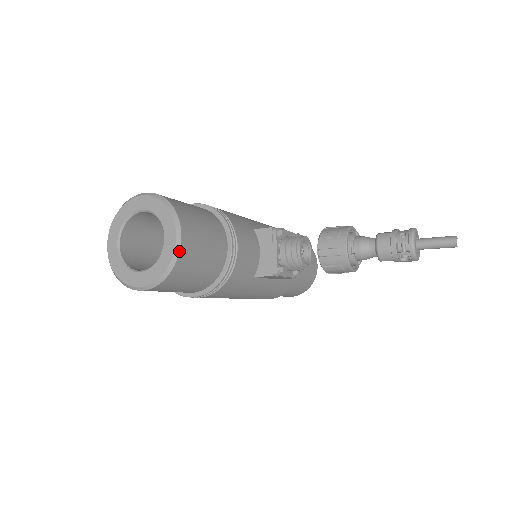
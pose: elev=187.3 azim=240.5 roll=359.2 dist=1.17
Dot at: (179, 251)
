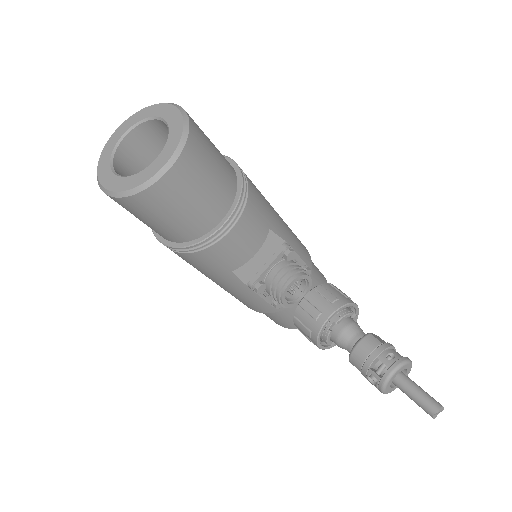
Dot at: (155, 182)
